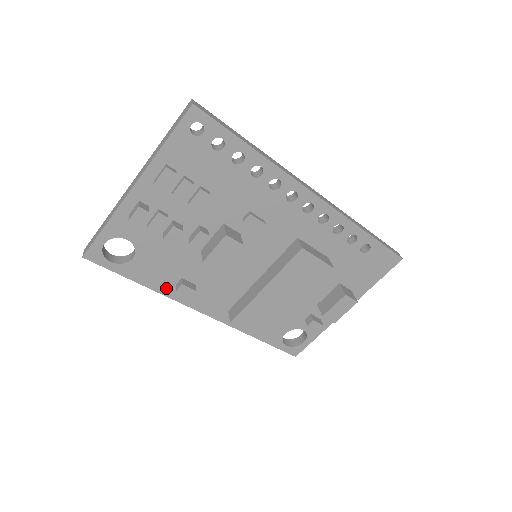
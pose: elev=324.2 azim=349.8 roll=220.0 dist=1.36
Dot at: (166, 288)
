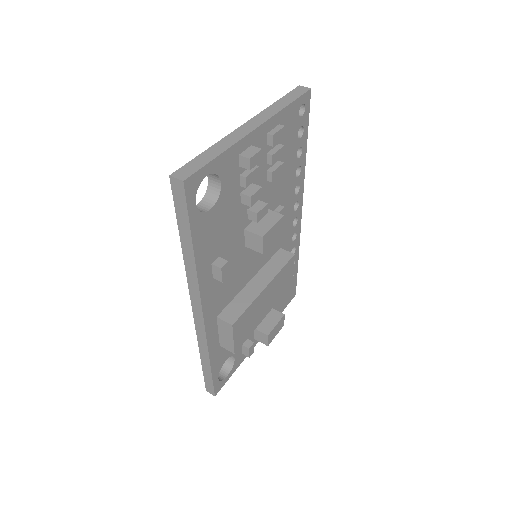
Dot at: (204, 265)
